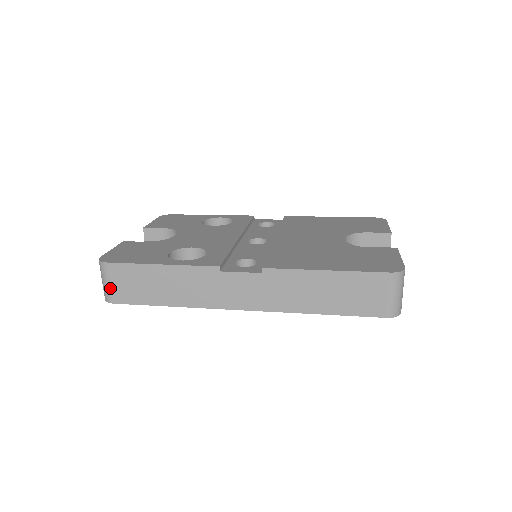
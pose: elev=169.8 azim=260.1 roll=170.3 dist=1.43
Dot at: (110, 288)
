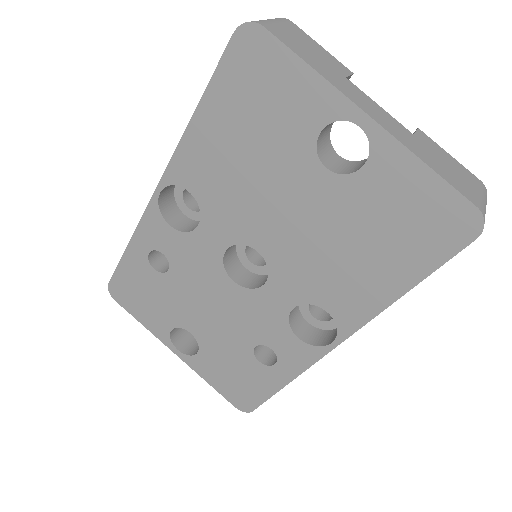
Dot at: occluded
